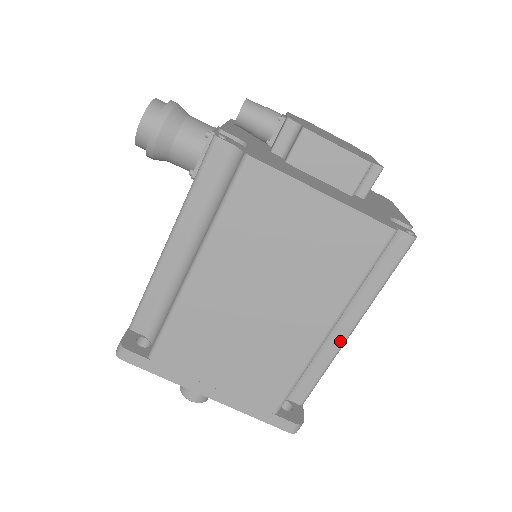
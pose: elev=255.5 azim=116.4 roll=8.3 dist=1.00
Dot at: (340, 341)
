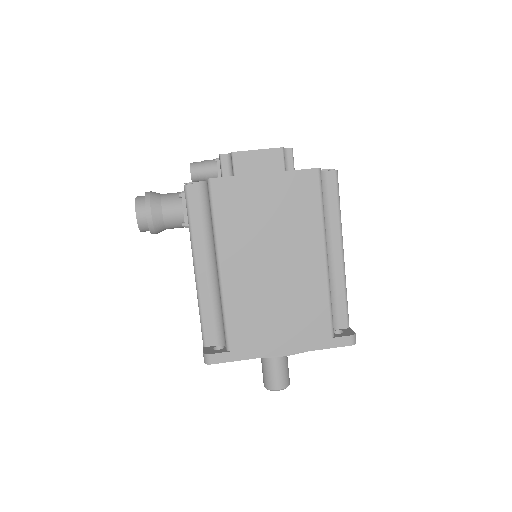
Dot at: (340, 265)
